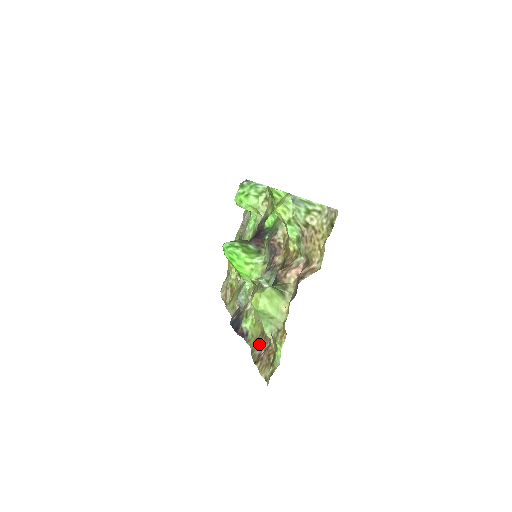
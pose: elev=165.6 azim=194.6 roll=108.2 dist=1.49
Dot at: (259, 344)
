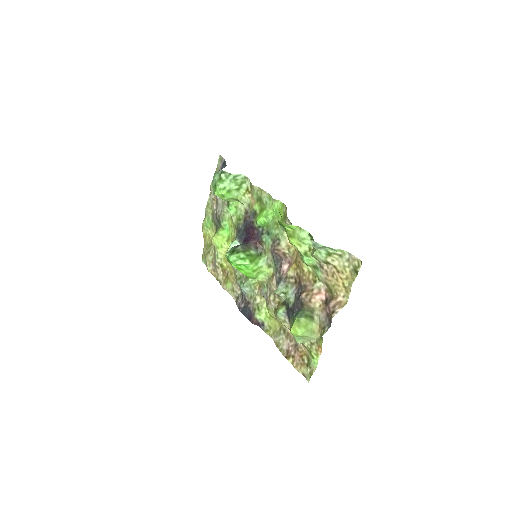
Dot at: (283, 339)
